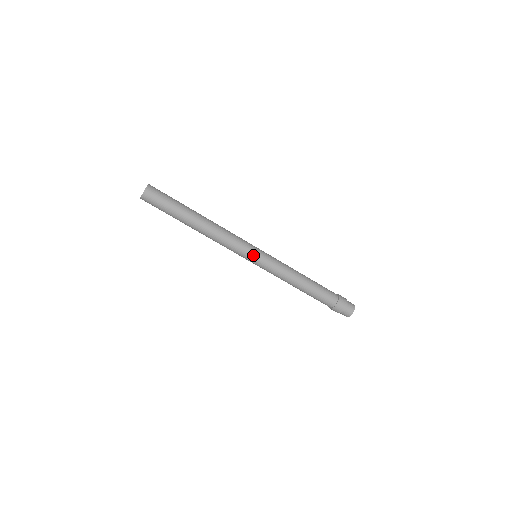
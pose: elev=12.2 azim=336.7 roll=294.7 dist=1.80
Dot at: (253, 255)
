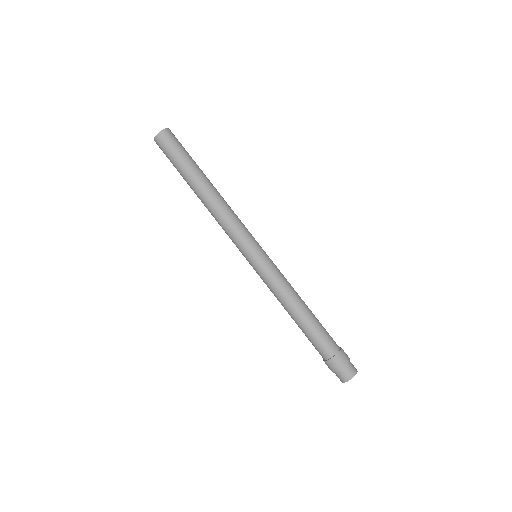
Dot at: (254, 249)
